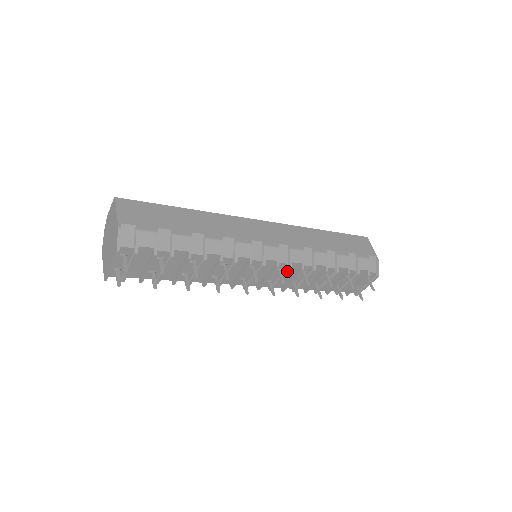
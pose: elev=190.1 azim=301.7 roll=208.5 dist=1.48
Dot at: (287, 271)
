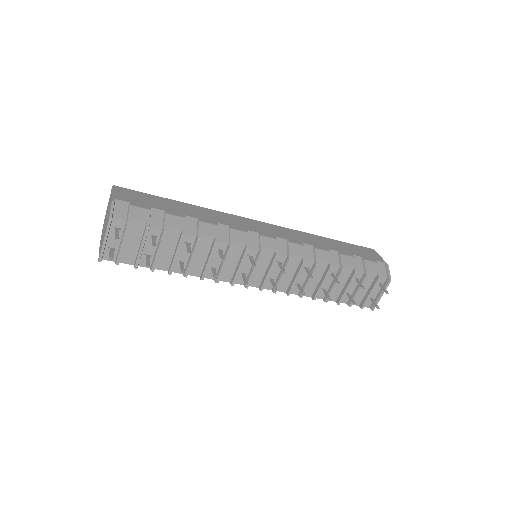
Dot at: (288, 264)
